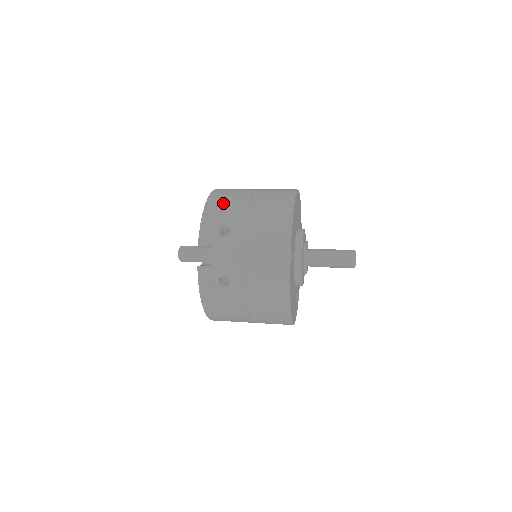
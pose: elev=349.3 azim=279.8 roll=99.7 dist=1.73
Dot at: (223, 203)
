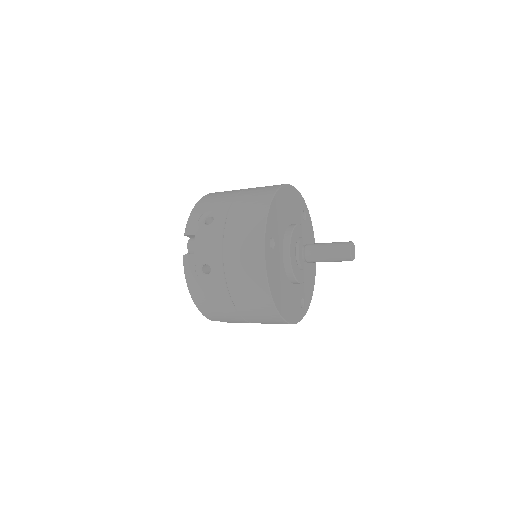
Dot at: (213, 198)
